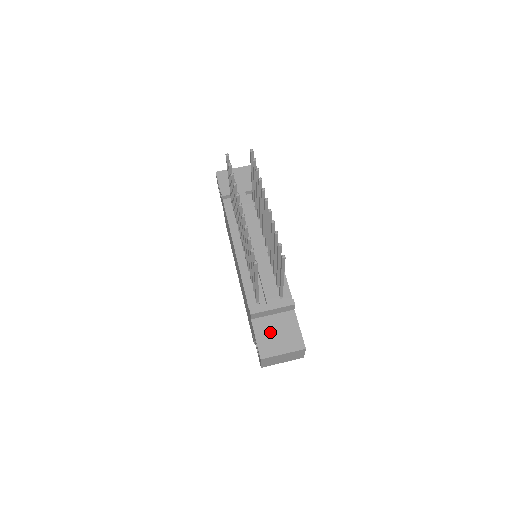
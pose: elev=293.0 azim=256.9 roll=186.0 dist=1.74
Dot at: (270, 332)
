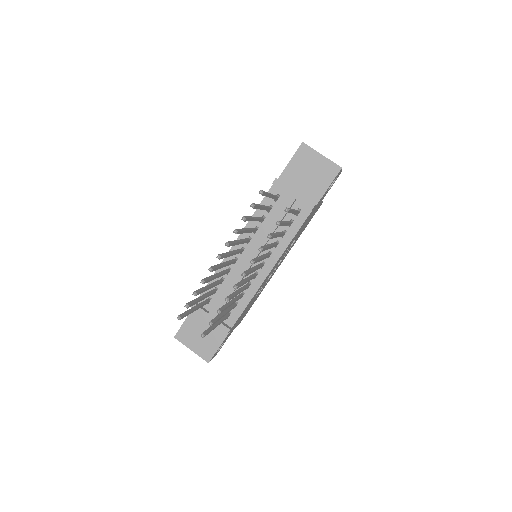
Dot at: (198, 328)
